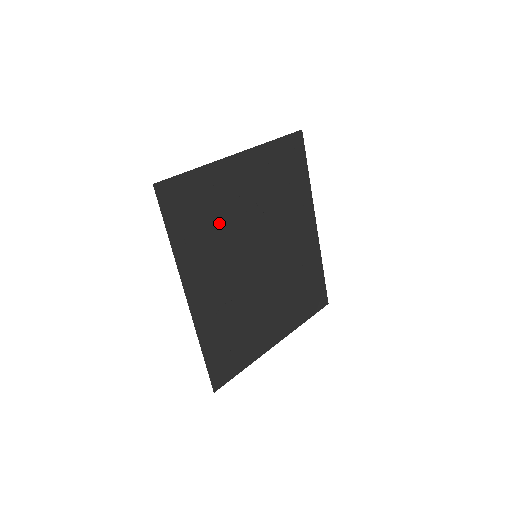
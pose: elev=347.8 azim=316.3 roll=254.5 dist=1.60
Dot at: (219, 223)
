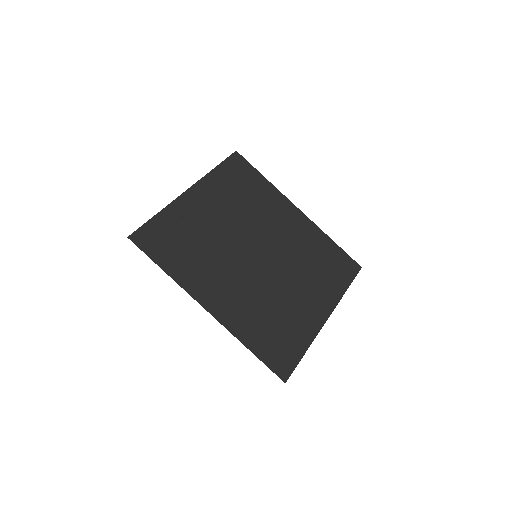
Dot at: (202, 243)
